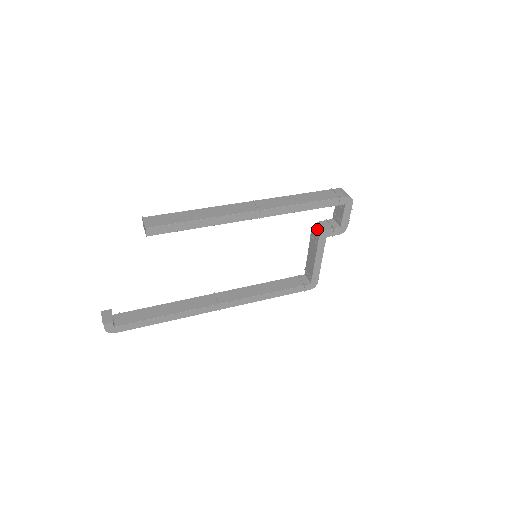
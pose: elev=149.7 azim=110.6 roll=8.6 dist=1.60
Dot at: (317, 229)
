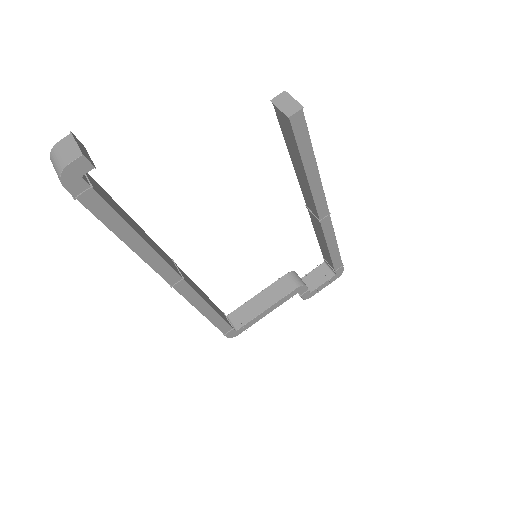
Dot at: (297, 278)
